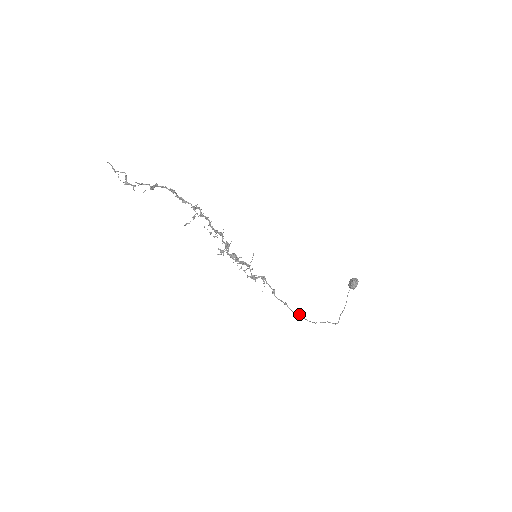
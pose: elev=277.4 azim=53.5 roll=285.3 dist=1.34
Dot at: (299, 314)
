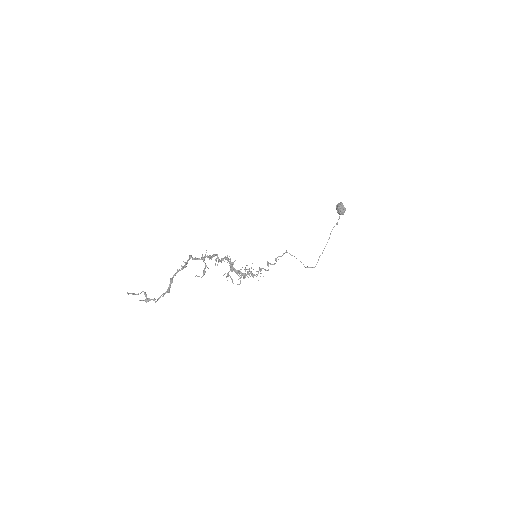
Dot at: (286, 252)
